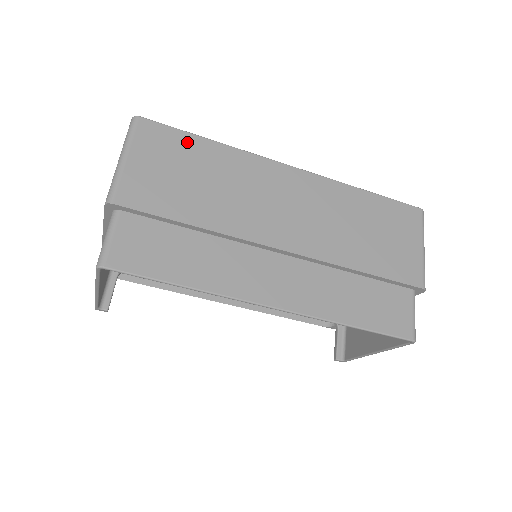
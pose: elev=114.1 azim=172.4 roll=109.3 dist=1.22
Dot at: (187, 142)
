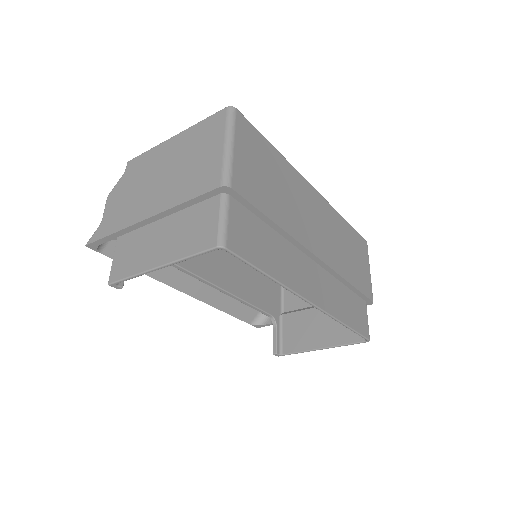
Dot at: (264, 145)
